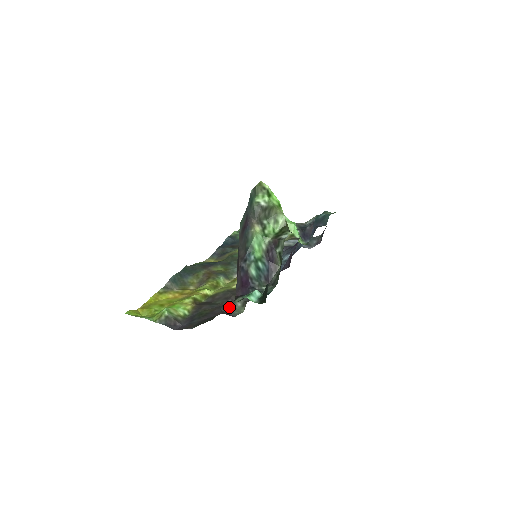
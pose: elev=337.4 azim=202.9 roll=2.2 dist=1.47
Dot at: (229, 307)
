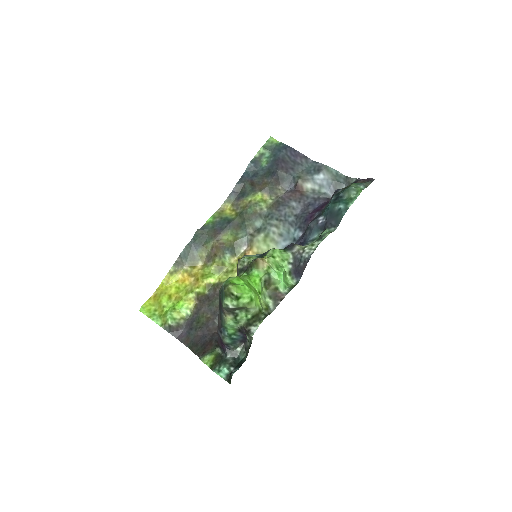
Dot at: occluded
